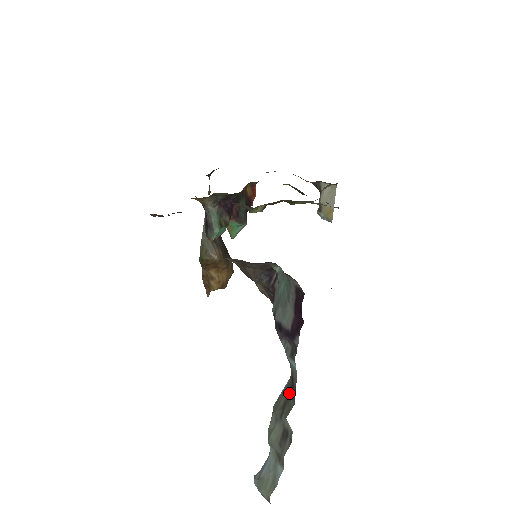
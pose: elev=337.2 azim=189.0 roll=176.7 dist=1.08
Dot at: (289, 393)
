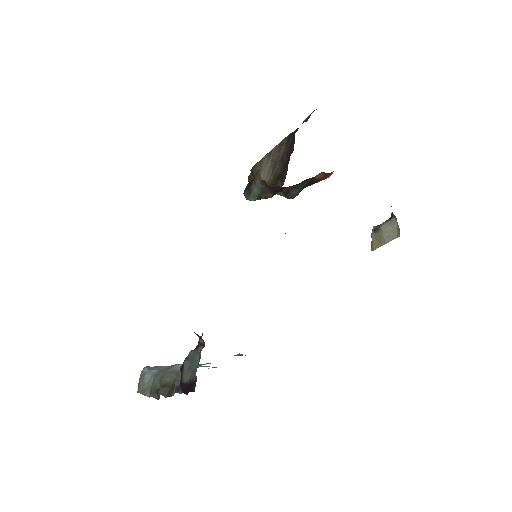
Dot at: (172, 385)
